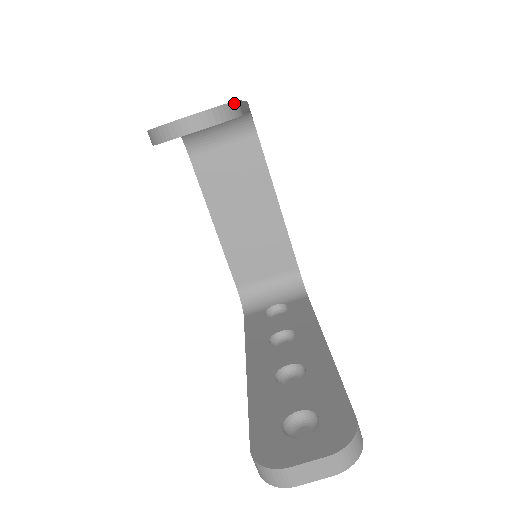
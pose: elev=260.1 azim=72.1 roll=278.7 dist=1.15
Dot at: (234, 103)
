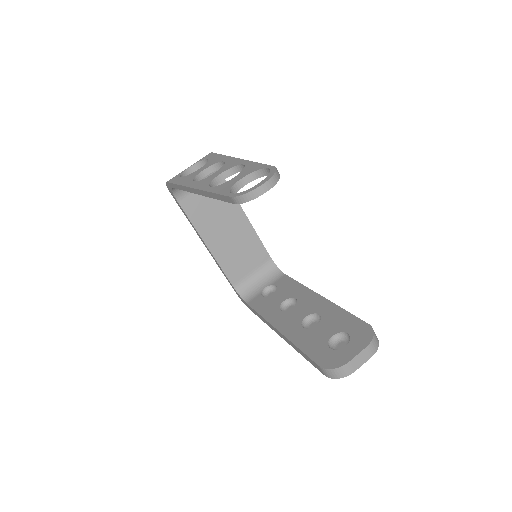
Dot at: occluded
